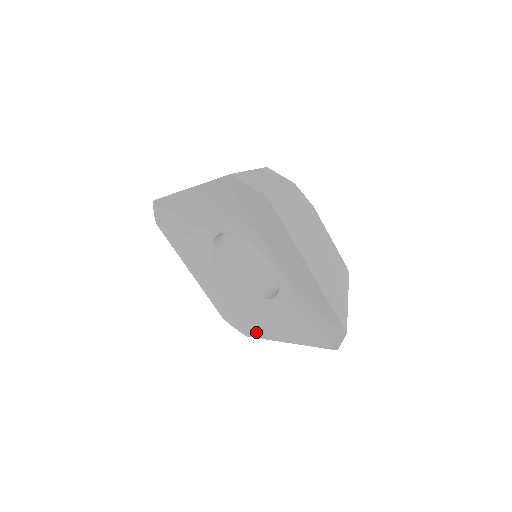
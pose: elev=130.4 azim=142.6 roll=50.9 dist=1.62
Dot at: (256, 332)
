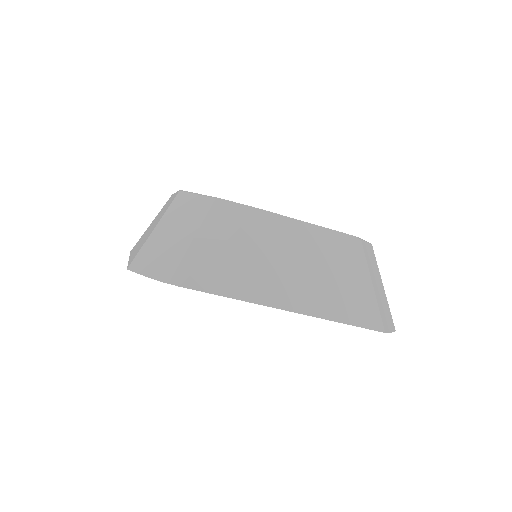
Dot at: occluded
